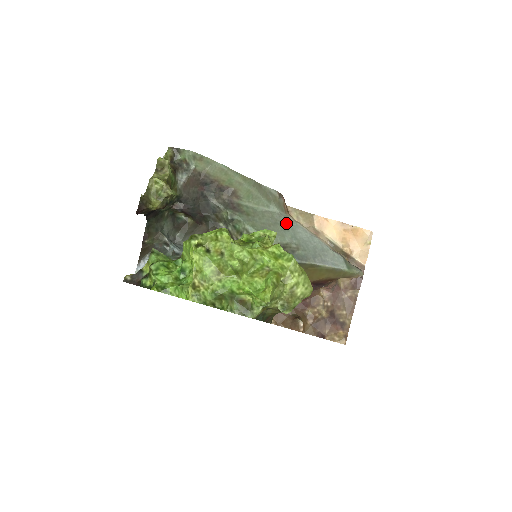
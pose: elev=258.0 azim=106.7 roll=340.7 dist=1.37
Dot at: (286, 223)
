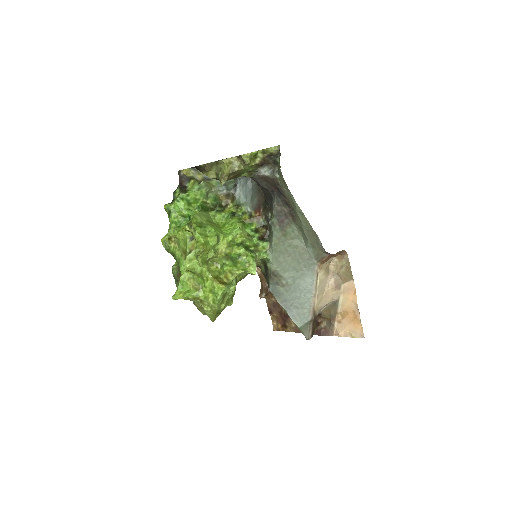
Dot at: (305, 267)
